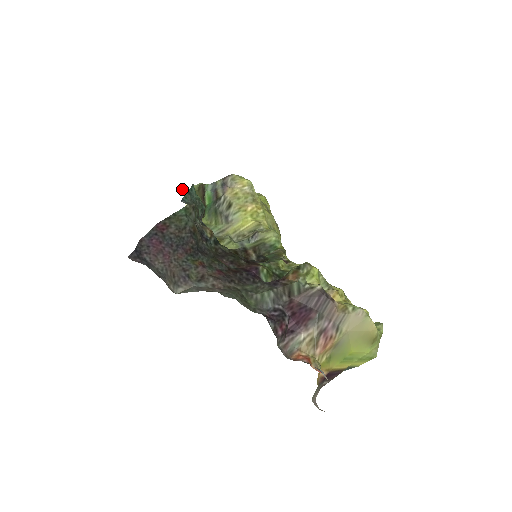
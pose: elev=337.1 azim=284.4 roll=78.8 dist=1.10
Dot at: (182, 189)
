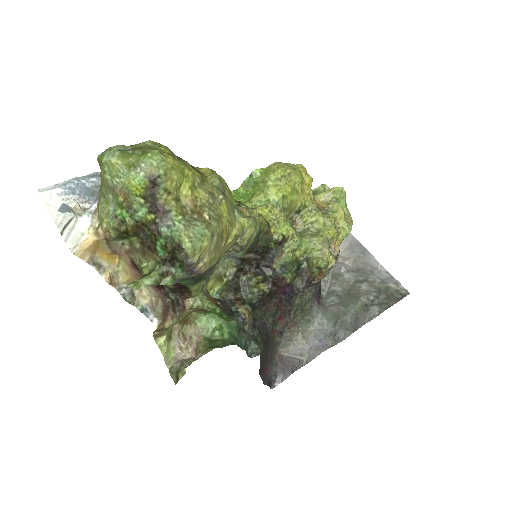
Dot at: (209, 341)
